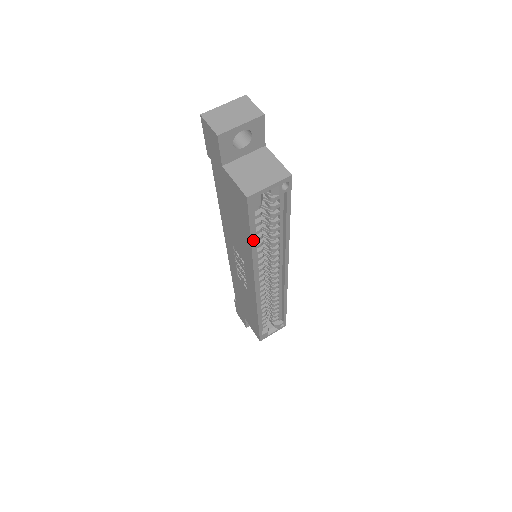
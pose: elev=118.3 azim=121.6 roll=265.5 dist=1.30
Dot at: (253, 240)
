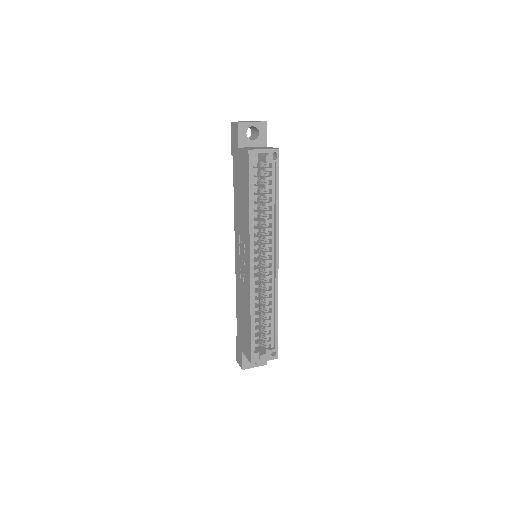
Dot at: (251, 198)
